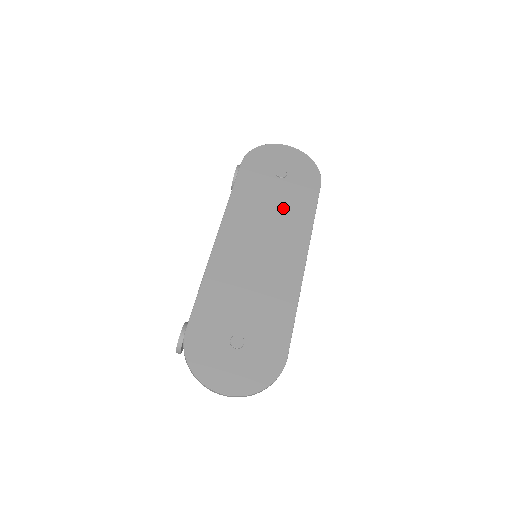
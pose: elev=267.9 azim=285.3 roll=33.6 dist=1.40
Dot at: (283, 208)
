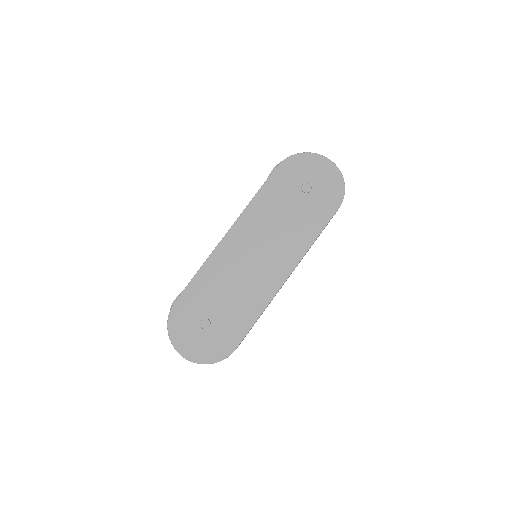
Dot at: (292, 223)
